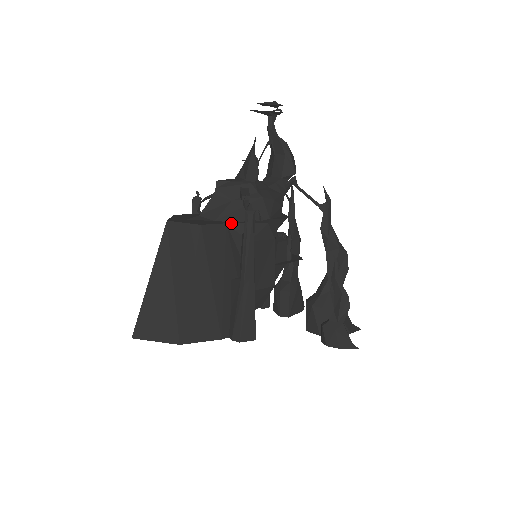
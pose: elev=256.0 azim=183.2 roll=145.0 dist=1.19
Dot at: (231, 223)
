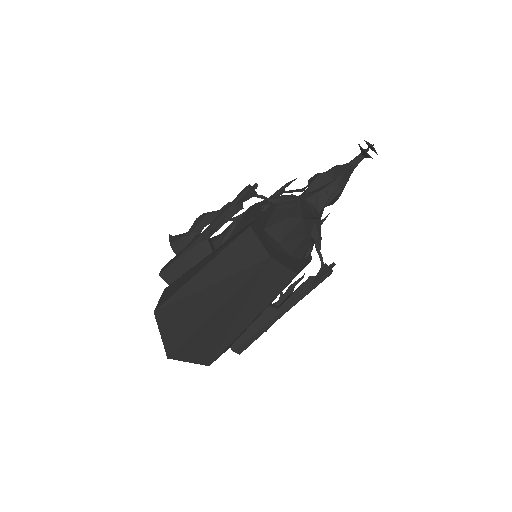
Dot at: (302, 264)
